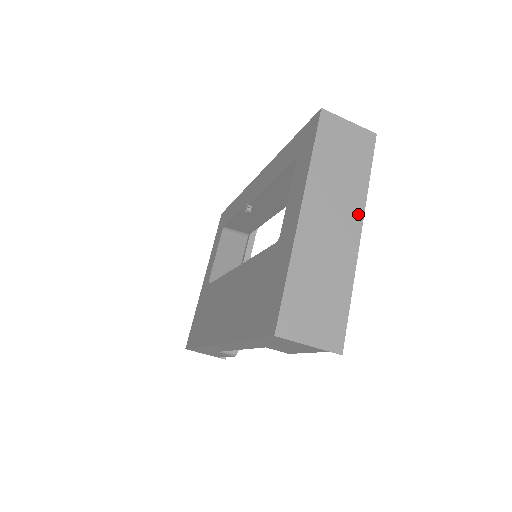
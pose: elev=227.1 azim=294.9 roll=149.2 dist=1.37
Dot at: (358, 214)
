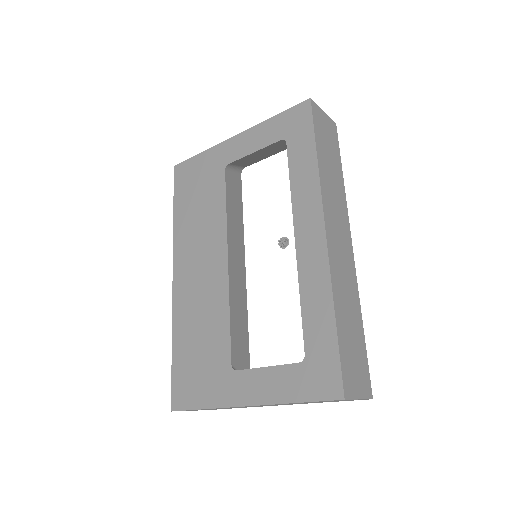
Dot at: (292, 404)
